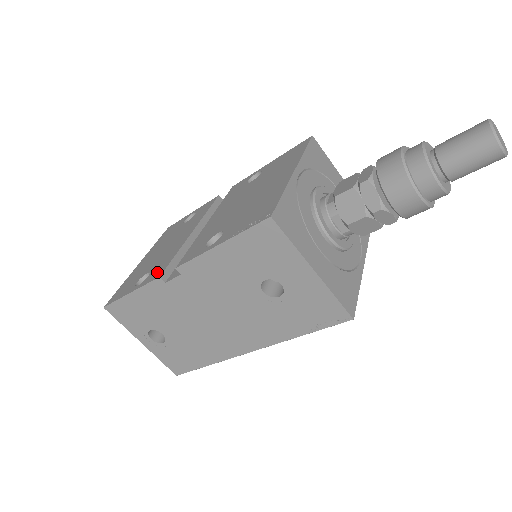
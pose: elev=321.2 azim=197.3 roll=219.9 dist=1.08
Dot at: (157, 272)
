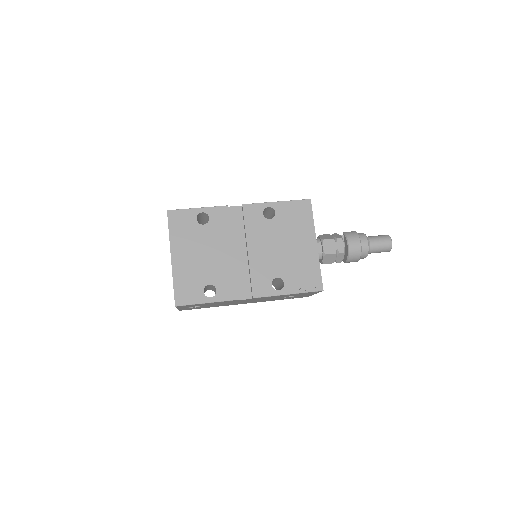
Dot at: (228, 292)
